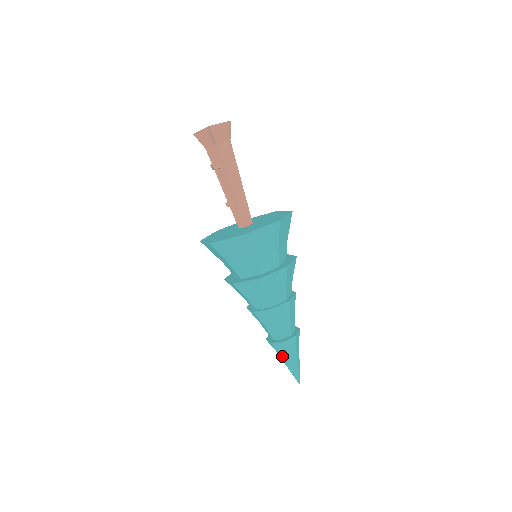
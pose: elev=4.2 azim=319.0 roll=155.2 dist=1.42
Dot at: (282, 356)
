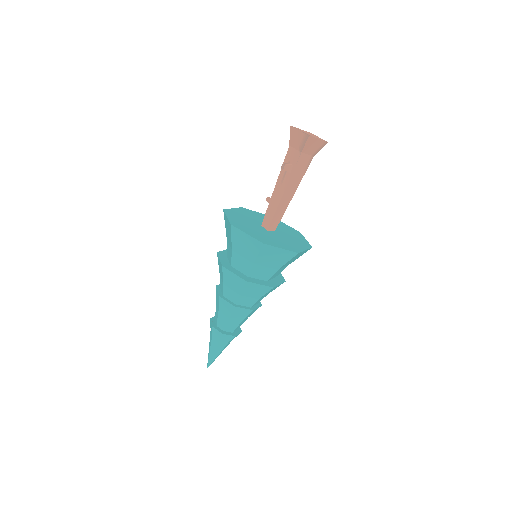
Dot at: (212, 341)
